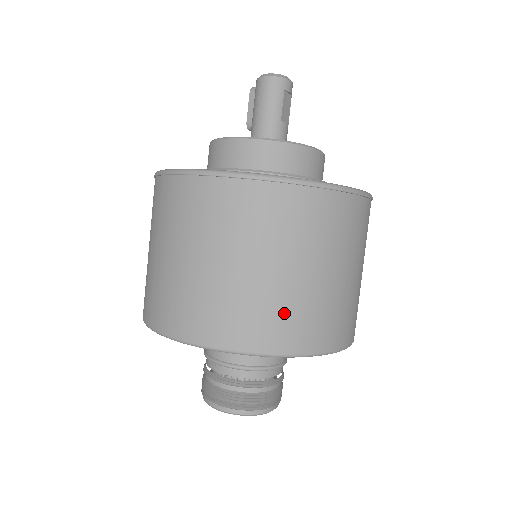
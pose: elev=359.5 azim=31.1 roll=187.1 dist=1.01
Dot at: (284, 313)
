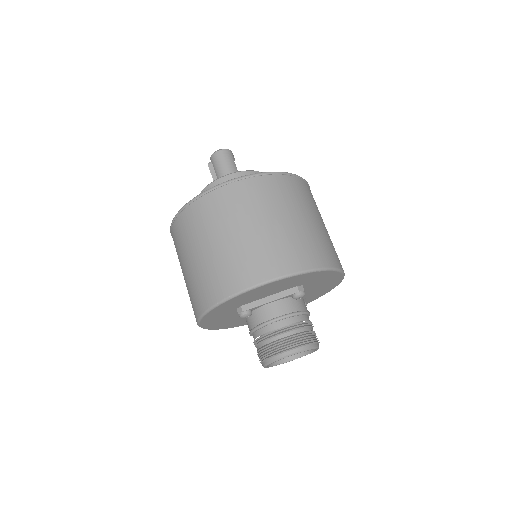
Dot at: (314, 243)
